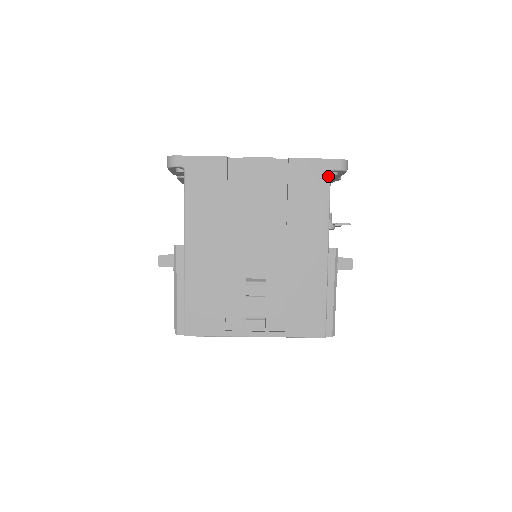
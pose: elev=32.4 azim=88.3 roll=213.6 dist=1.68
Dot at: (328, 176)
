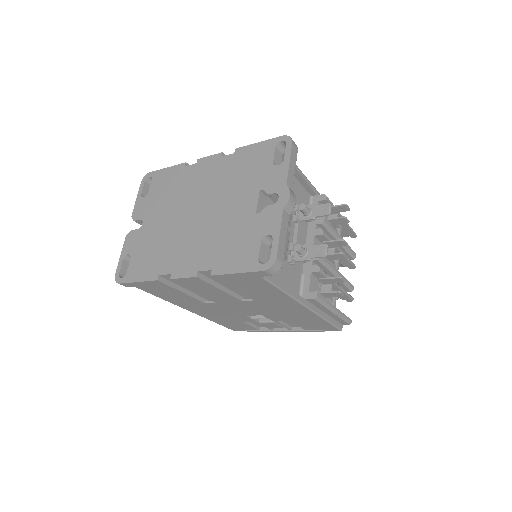
Dot at: (262, 280)
